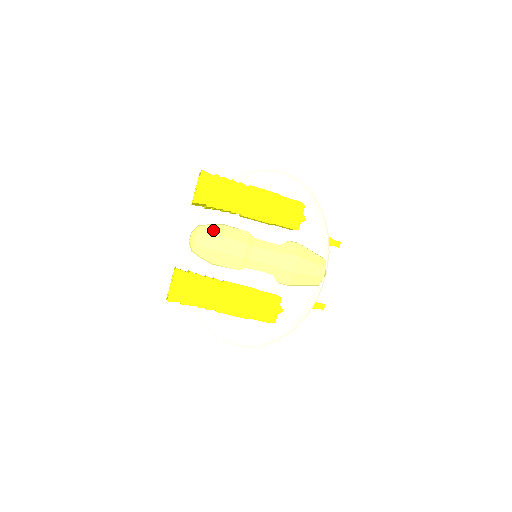
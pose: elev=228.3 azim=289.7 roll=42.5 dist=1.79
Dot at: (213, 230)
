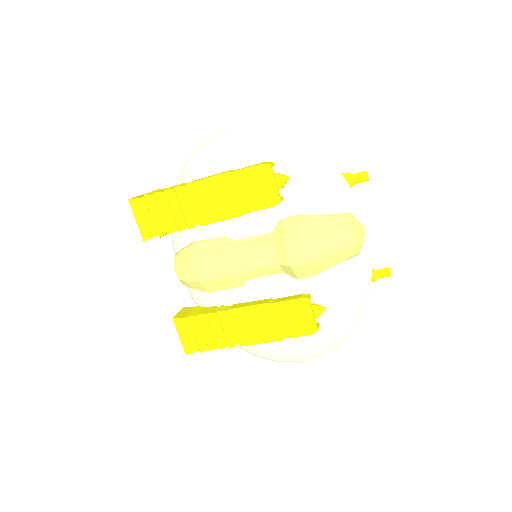
Dot at: (185, 257)
